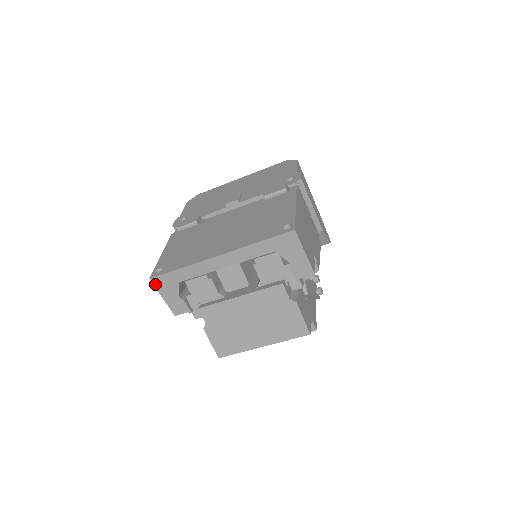
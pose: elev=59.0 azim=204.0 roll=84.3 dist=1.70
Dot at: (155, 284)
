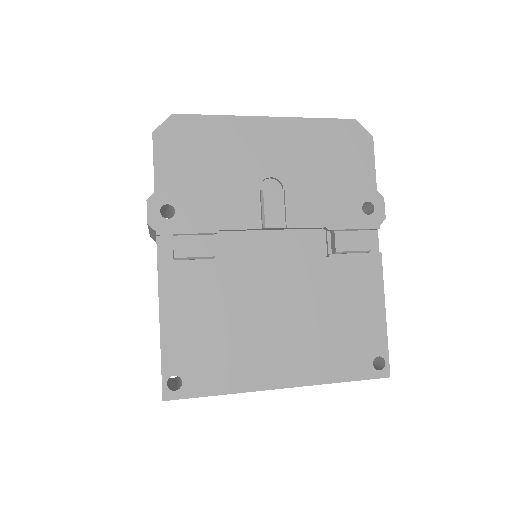
Dot at: occluded
